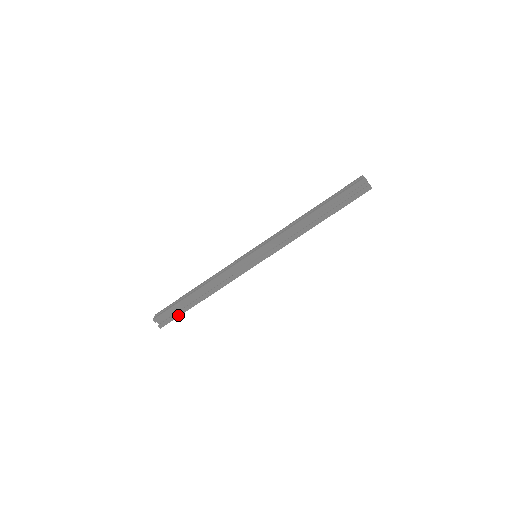
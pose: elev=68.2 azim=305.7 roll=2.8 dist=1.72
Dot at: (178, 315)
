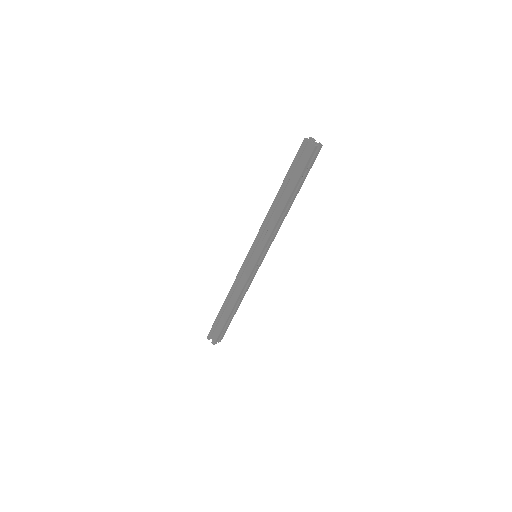
Dot at: occluded
